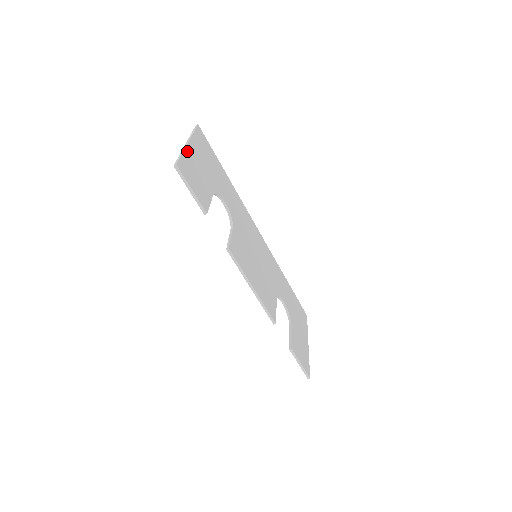
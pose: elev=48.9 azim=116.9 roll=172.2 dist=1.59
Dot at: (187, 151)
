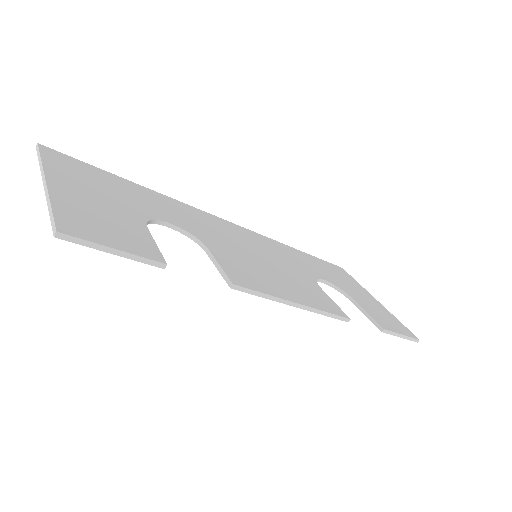
Dot at: (55, 194)
